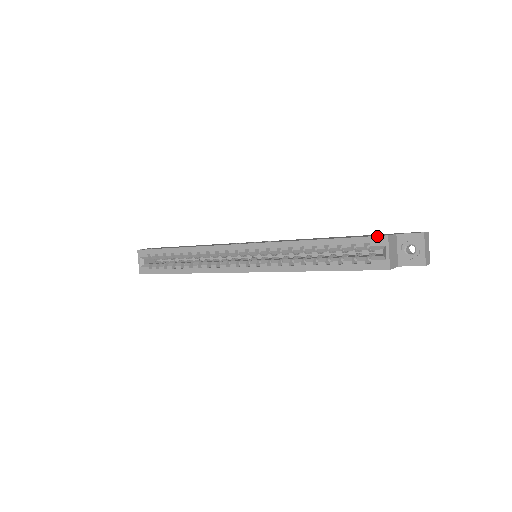
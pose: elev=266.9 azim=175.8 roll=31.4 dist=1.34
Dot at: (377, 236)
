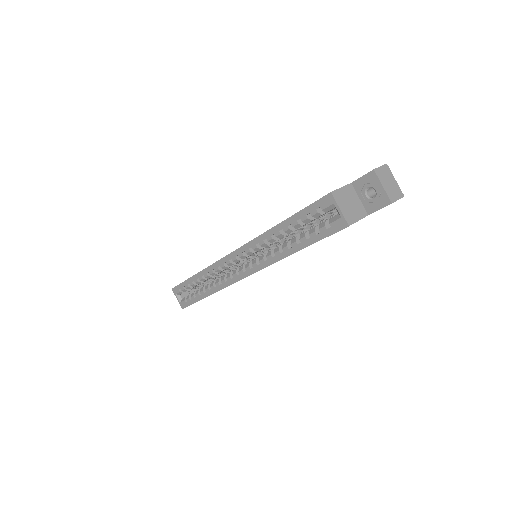
Dot at: (322, 197)
